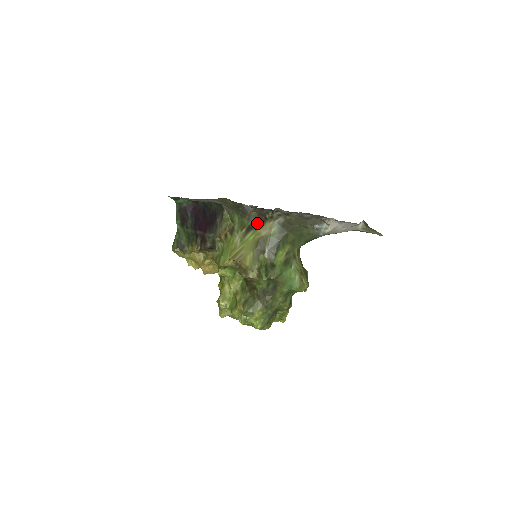
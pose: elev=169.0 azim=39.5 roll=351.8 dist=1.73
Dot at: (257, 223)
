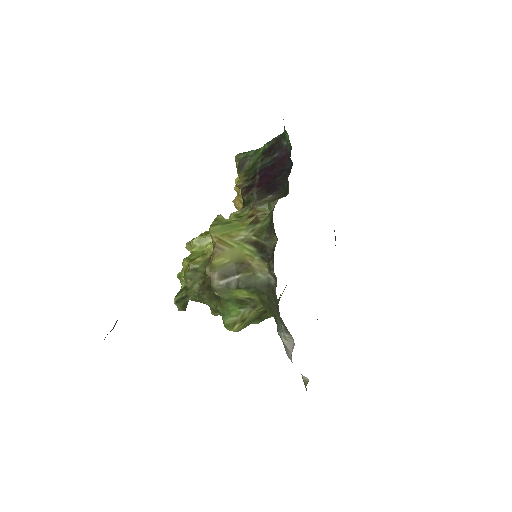
Dot at: (263, 251)
